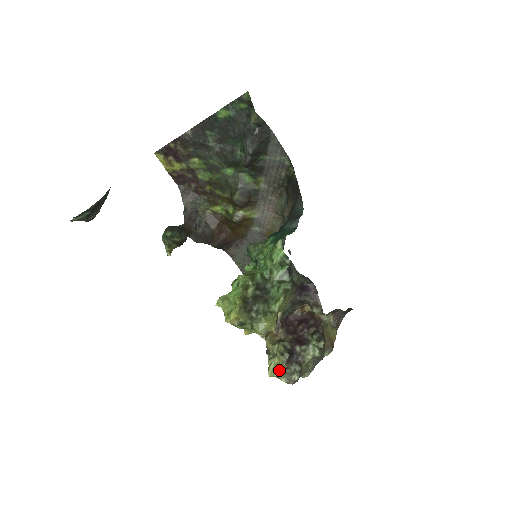
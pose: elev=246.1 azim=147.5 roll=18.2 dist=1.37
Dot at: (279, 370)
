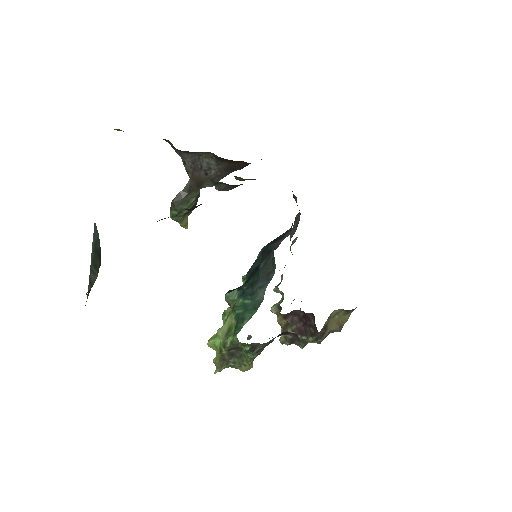
Dot at: occluded
